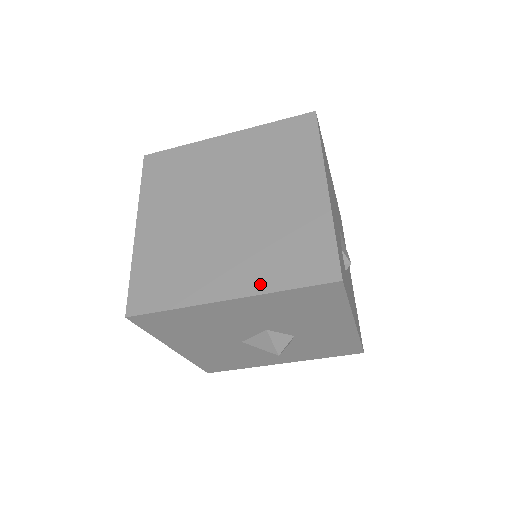
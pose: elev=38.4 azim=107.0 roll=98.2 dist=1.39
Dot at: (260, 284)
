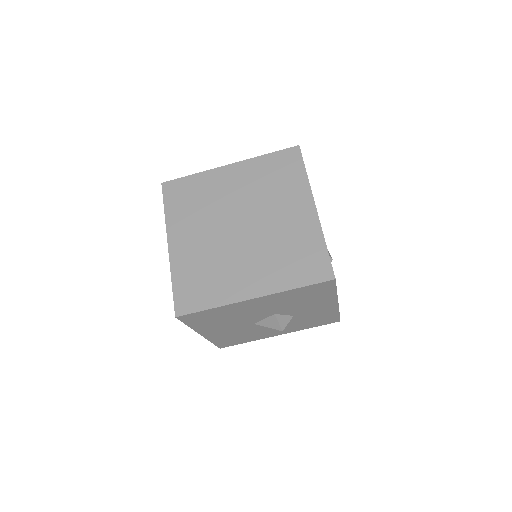
Dot at: (276, 285)
